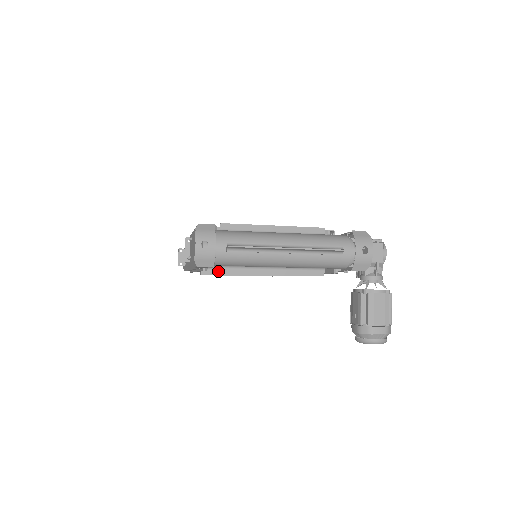
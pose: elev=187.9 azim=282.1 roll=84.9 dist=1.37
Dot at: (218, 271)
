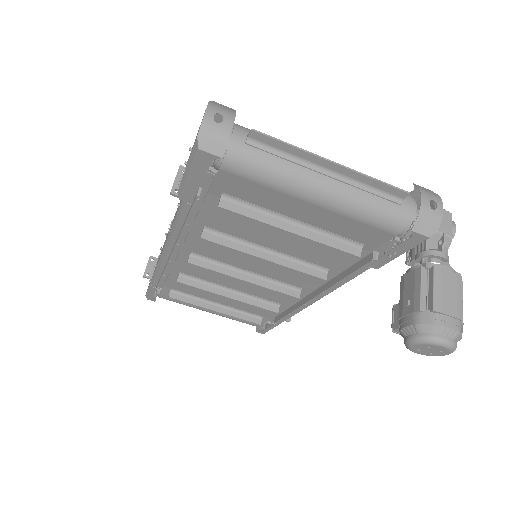
Dot at: (209, 236)
